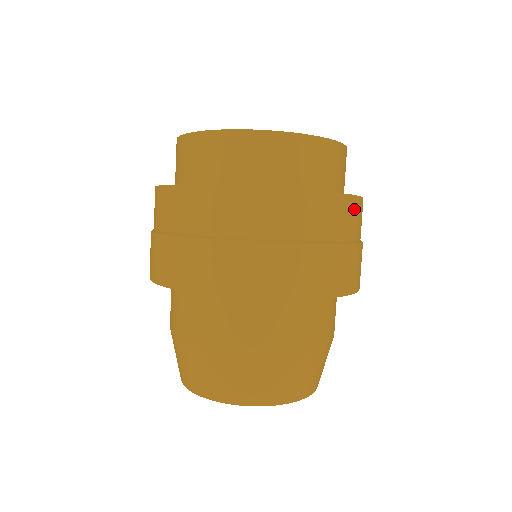
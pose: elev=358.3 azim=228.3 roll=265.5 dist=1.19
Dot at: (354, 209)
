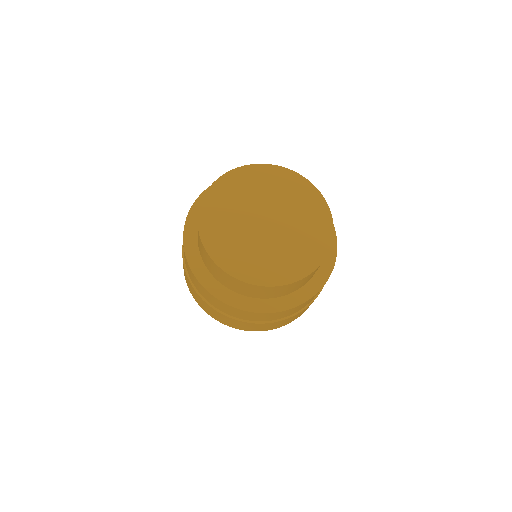
Dot at: (297, 308)
